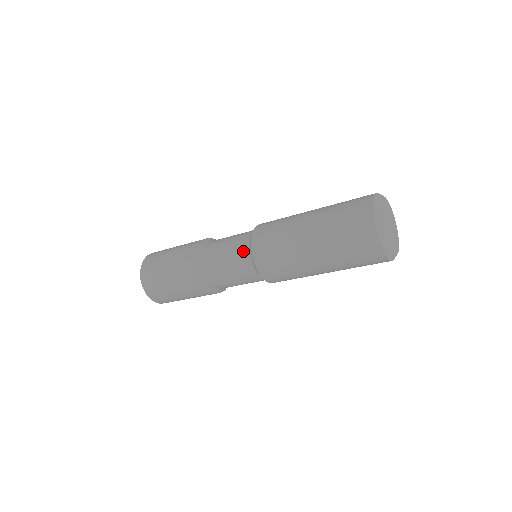
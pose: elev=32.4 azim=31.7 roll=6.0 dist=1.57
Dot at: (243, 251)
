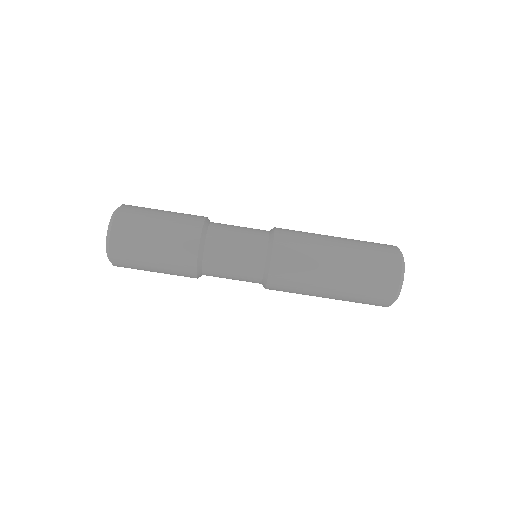
Dot at: (260, 241)
